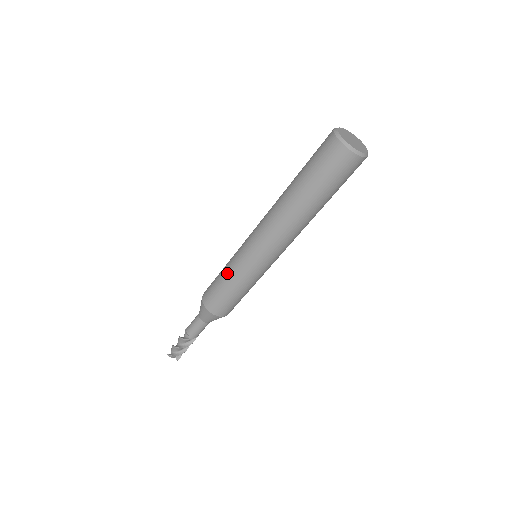
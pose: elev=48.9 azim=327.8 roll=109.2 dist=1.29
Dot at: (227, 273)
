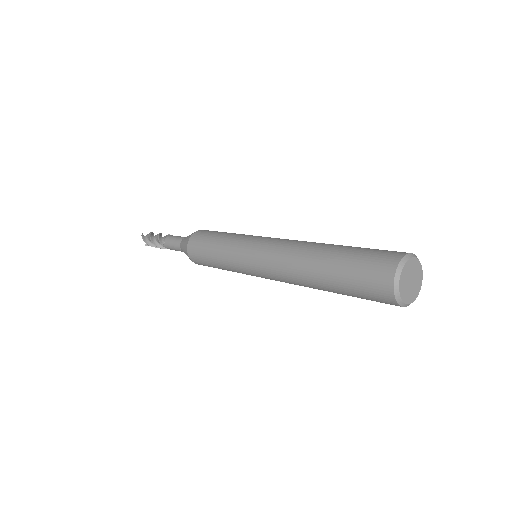
Dot at: (222, 243)
